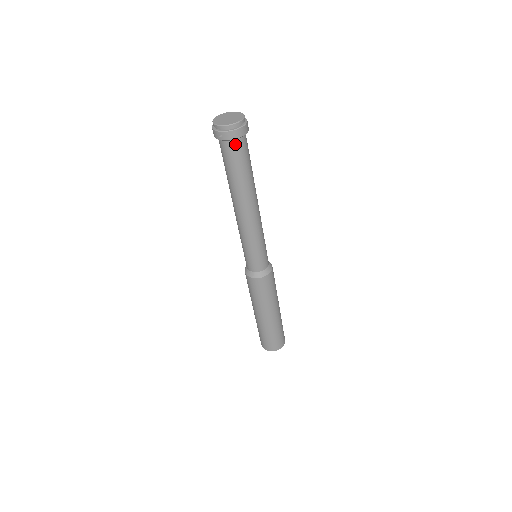
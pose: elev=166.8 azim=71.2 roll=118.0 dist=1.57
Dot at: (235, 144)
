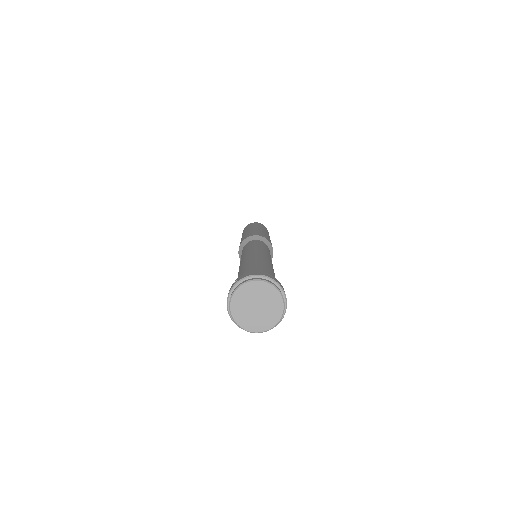
Dot at: occluded
